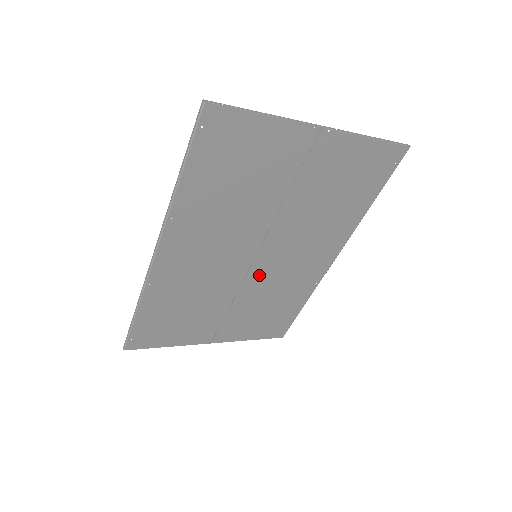
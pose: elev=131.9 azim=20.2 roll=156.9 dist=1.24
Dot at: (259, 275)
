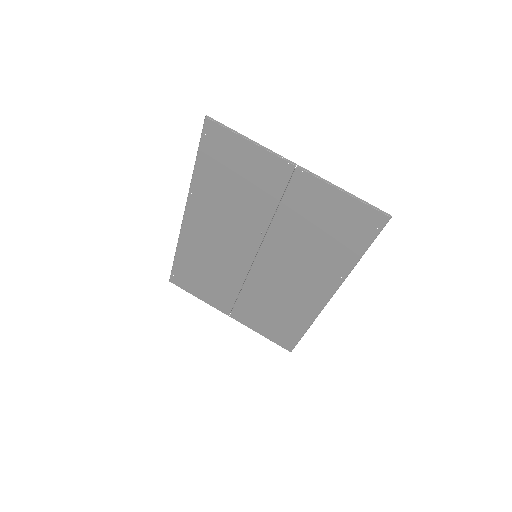
Dot at: (261, 275)
